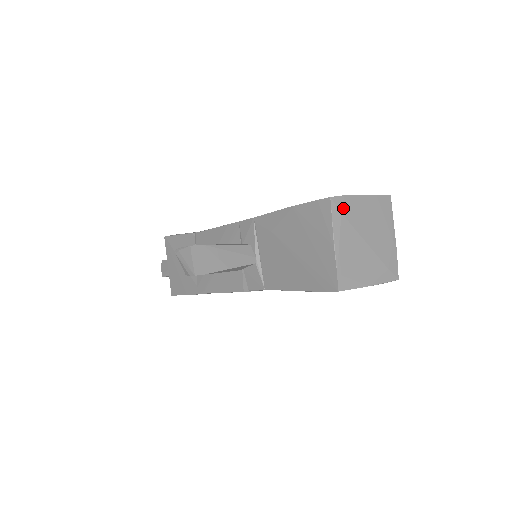
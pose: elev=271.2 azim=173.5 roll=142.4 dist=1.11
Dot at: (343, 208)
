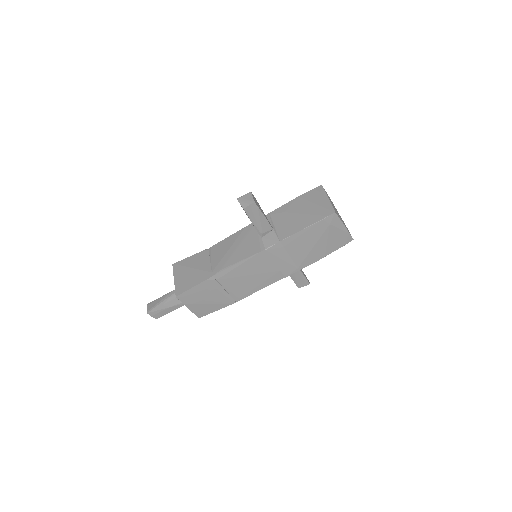
Dot at: occluded
